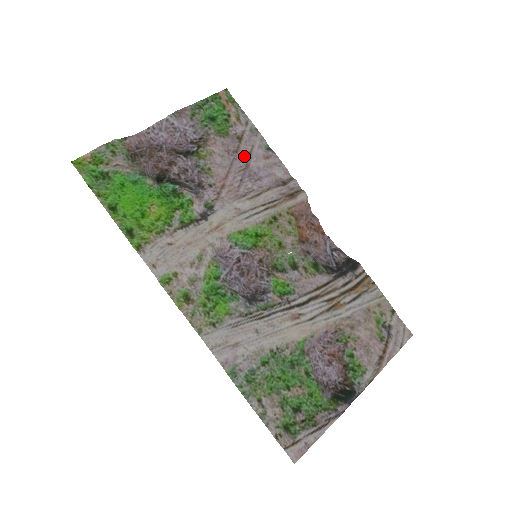
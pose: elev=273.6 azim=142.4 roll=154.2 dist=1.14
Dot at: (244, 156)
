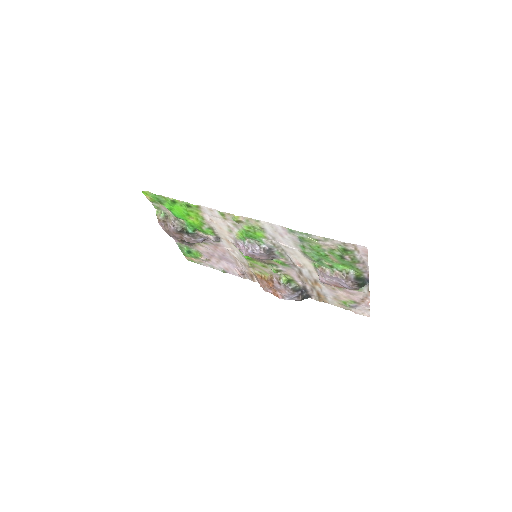
Dot at: (216, 259)
